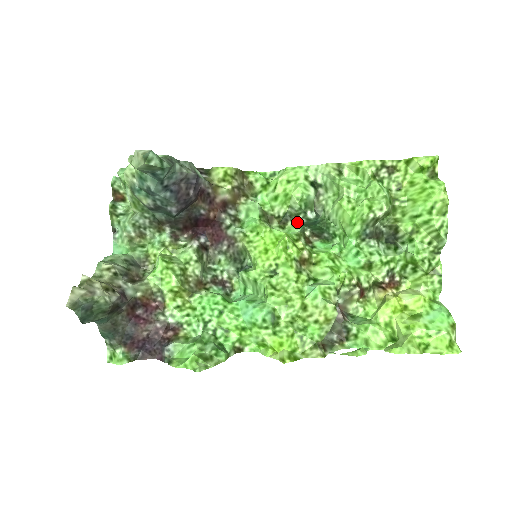
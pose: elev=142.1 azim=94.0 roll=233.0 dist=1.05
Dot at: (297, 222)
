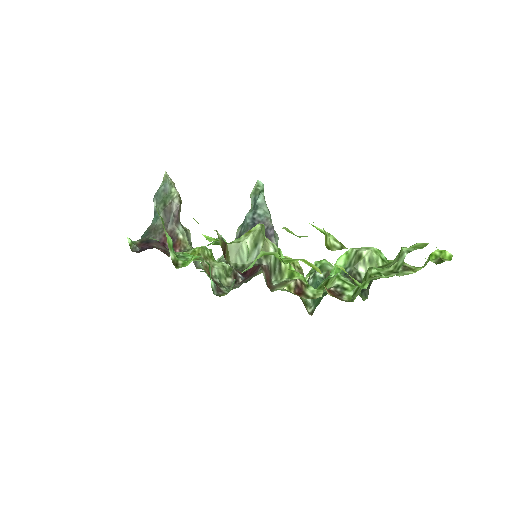
Dot at: occluded
